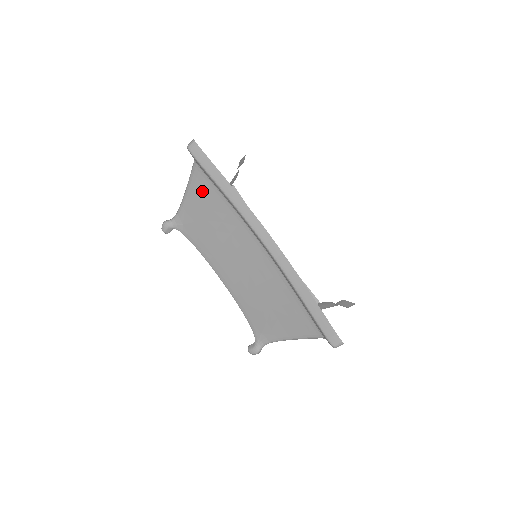
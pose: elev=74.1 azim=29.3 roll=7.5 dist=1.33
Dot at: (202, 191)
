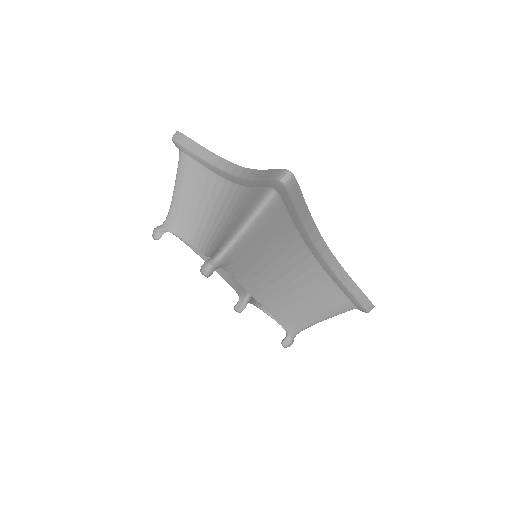
Dot at: (271, 222)
